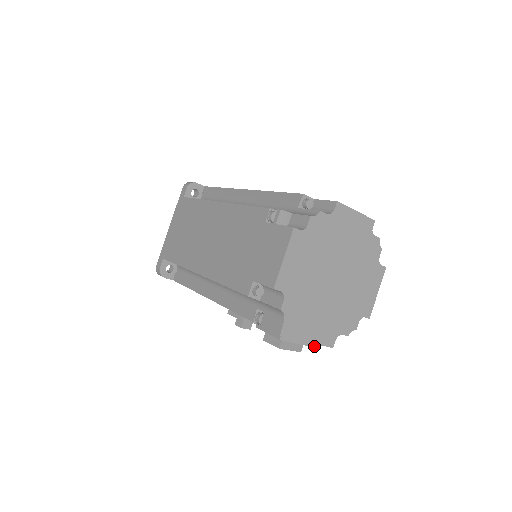
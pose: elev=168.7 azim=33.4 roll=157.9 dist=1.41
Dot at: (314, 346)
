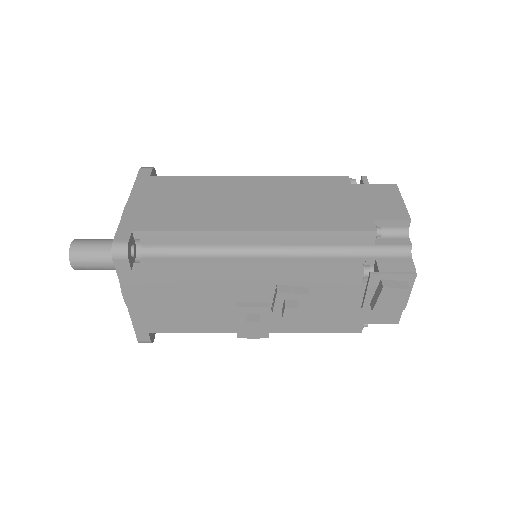
Dot at: occluded
